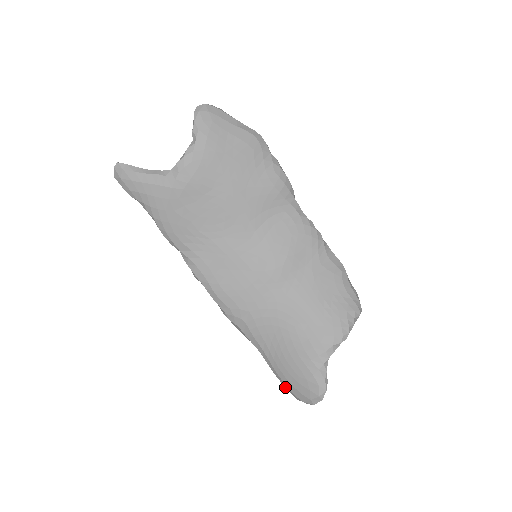
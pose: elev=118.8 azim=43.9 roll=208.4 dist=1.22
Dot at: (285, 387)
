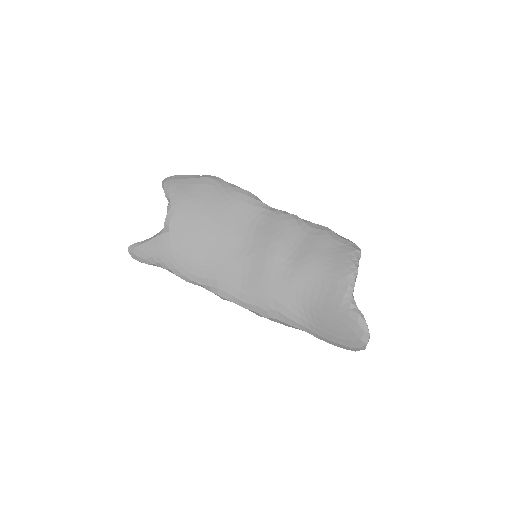
Dot at: (340, 347)
